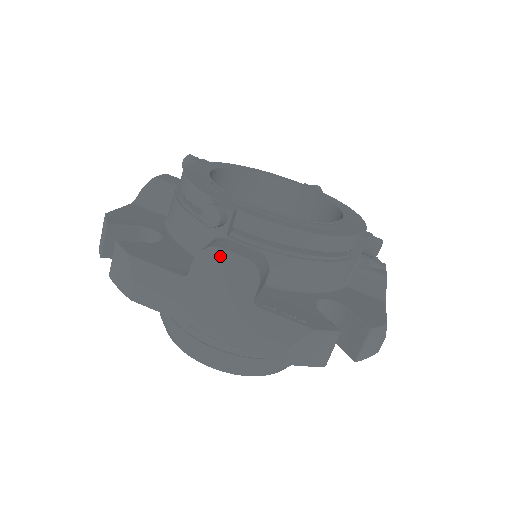
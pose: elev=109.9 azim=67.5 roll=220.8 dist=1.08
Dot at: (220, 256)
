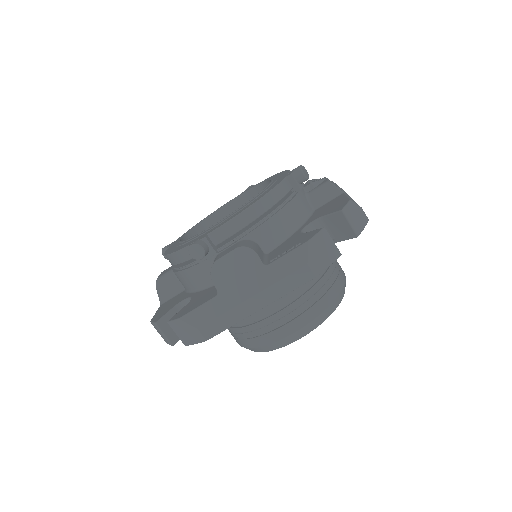
Dot at: (222, 263)
